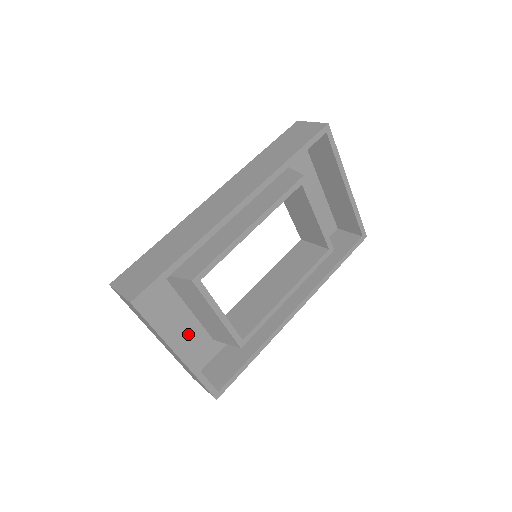
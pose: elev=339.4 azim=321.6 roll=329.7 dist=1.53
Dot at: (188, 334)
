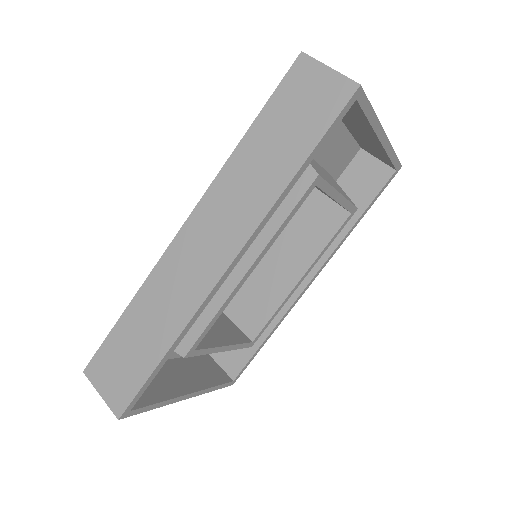
Dot at: occluded
